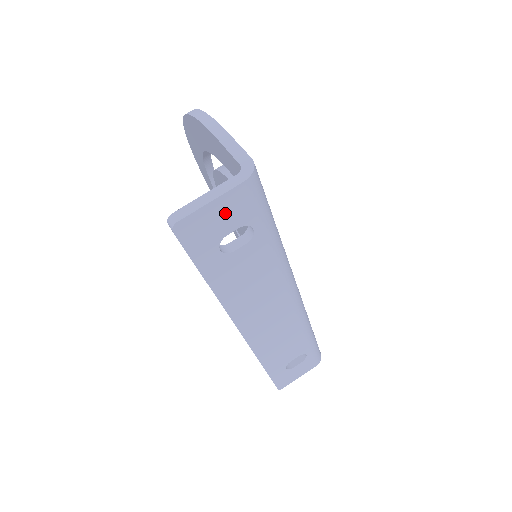
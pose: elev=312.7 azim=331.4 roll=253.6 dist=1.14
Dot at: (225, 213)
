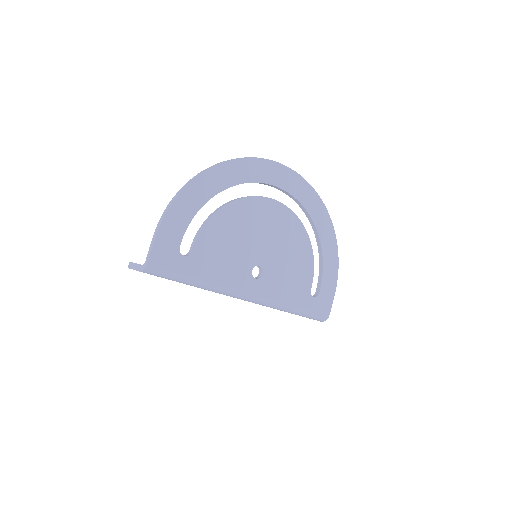
Dot at: occluded
